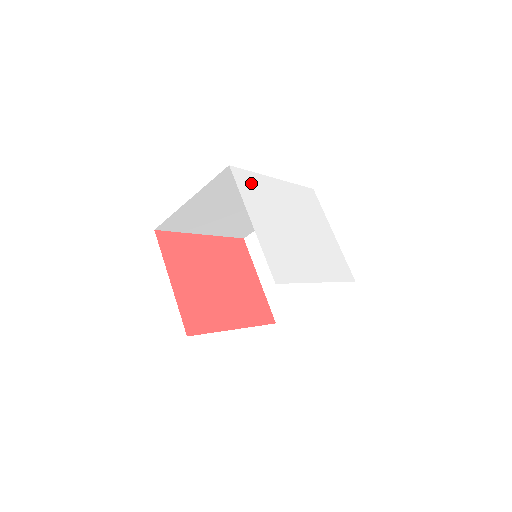
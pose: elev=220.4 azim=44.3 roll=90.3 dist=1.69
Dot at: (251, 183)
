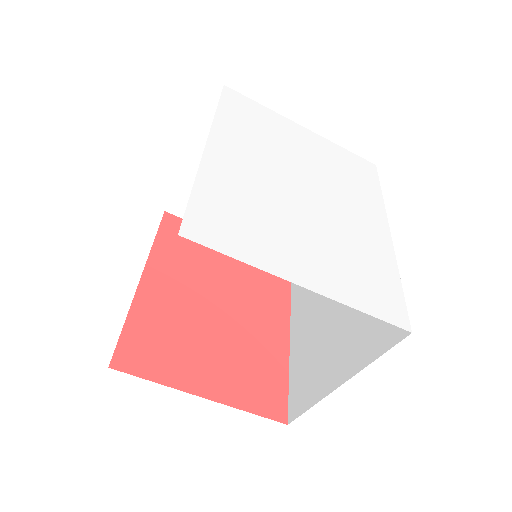
Dot at: (219, 214)
